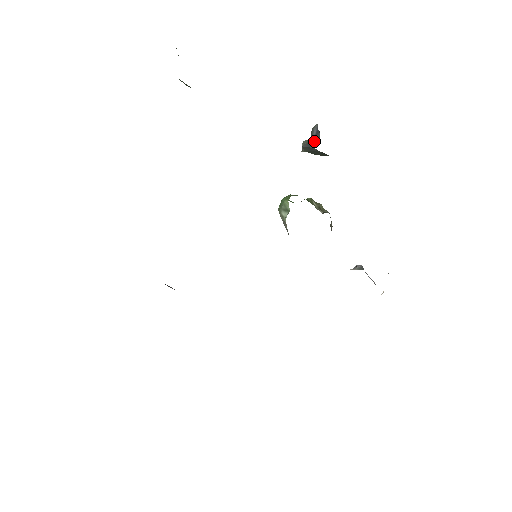
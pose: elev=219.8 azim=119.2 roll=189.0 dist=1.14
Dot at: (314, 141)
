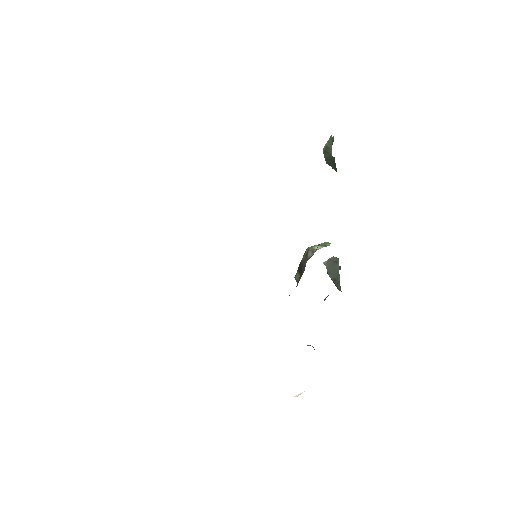
Dot at: occluded
